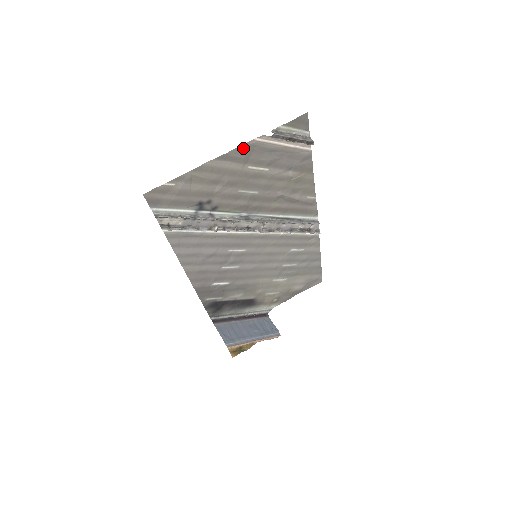
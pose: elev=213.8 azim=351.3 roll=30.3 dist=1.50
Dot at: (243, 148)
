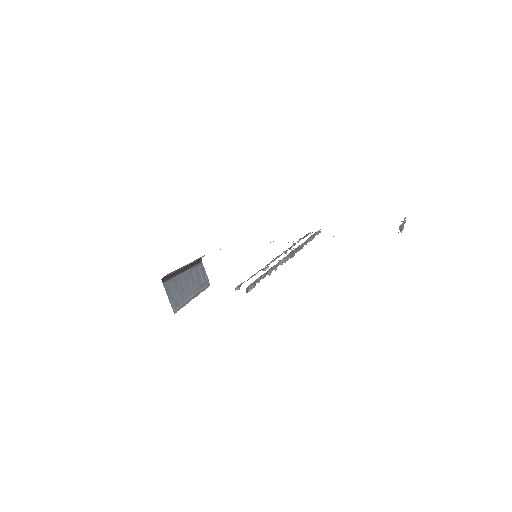
Dot at: occluded
